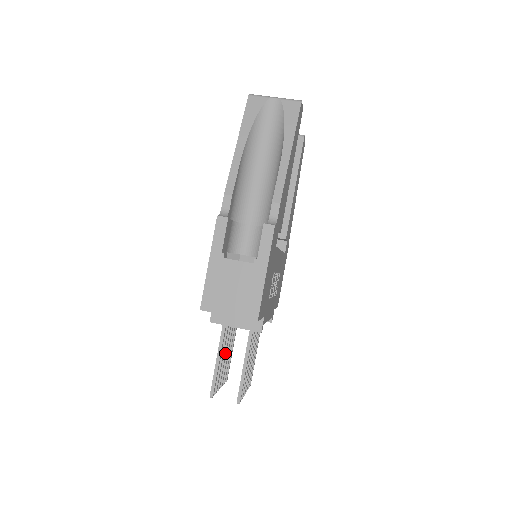
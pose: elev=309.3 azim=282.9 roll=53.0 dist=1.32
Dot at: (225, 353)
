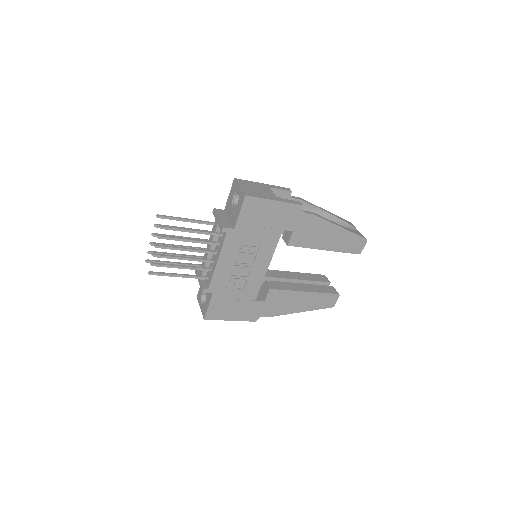
Dot at: (183, 237)
